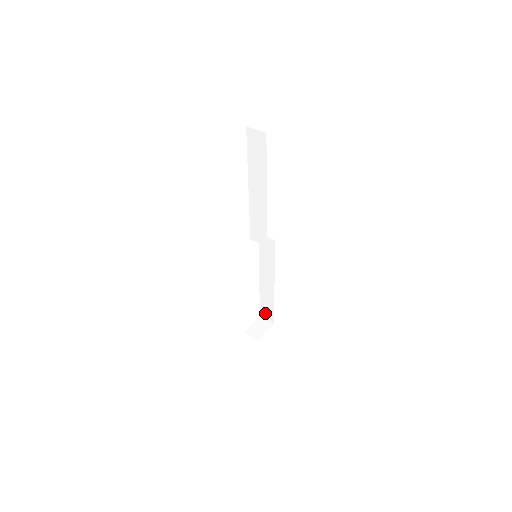
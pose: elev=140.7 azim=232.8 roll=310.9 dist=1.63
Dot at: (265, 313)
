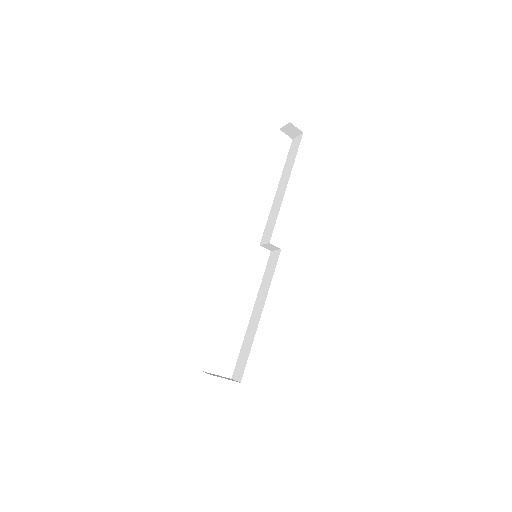
Dot at: (238, 368)
